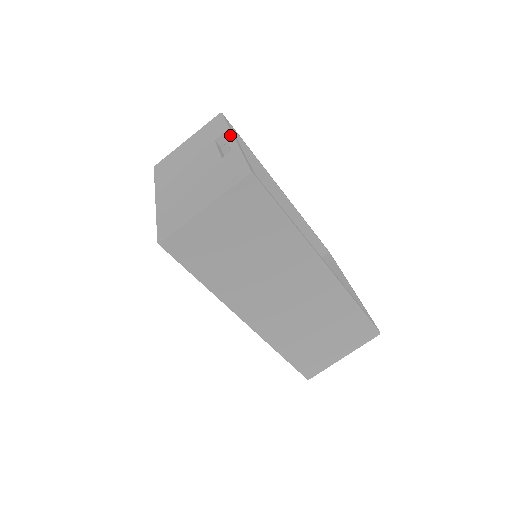
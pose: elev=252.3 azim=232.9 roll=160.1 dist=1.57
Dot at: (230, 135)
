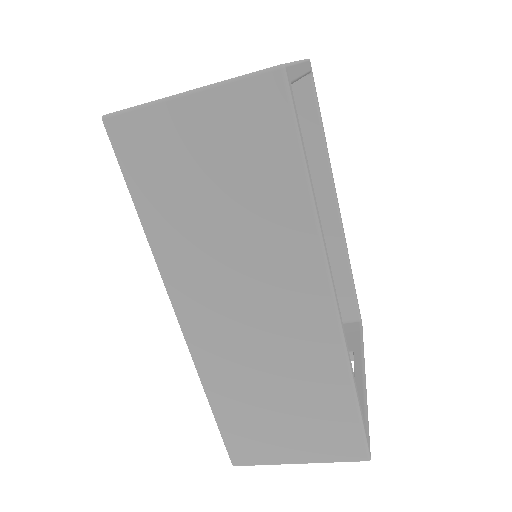
Dot at: occluded
